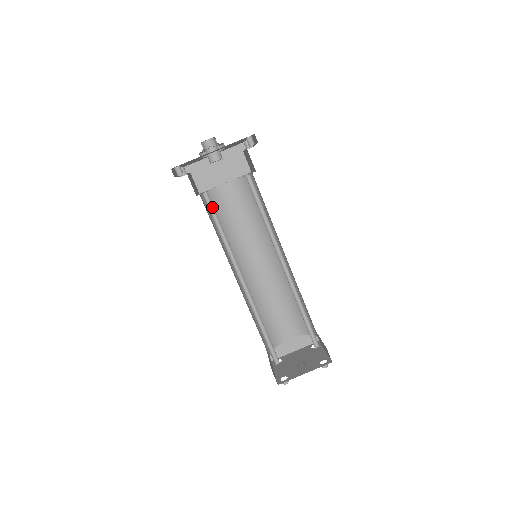
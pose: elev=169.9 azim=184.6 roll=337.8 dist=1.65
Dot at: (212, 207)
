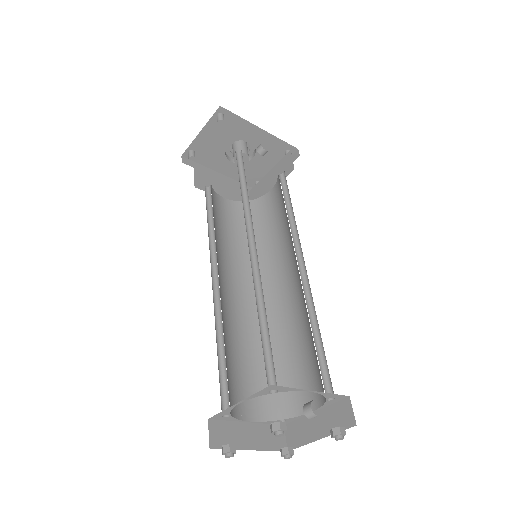
Dot at: (240, 166)
